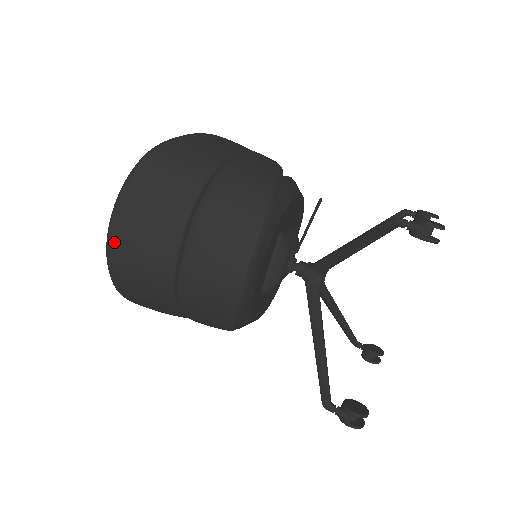
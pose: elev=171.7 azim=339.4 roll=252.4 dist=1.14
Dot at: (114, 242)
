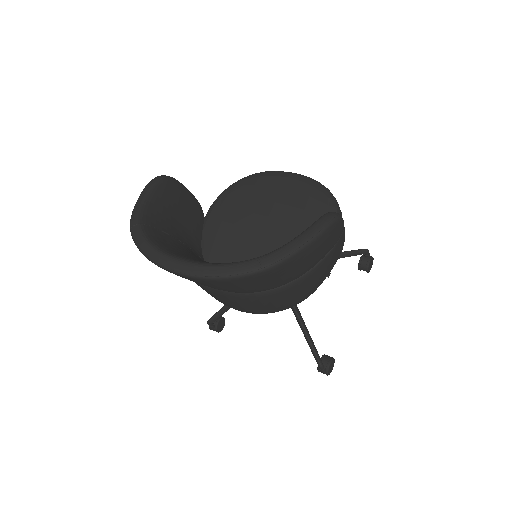
Dot at: (164, 269)
